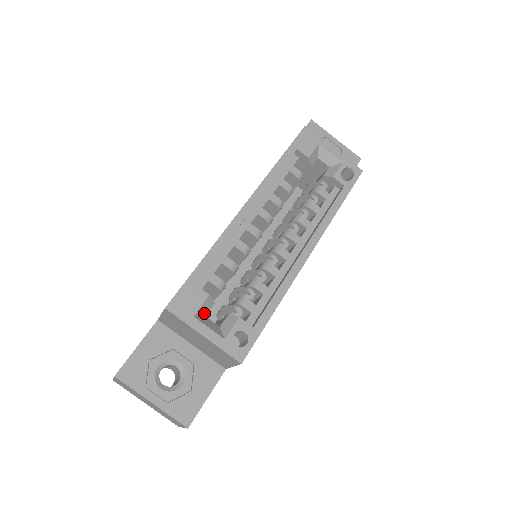
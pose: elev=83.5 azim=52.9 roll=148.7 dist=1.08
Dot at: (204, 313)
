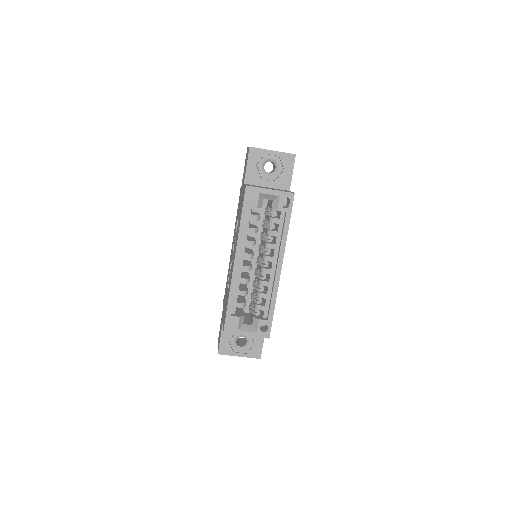
Dot at: (242, 324)
